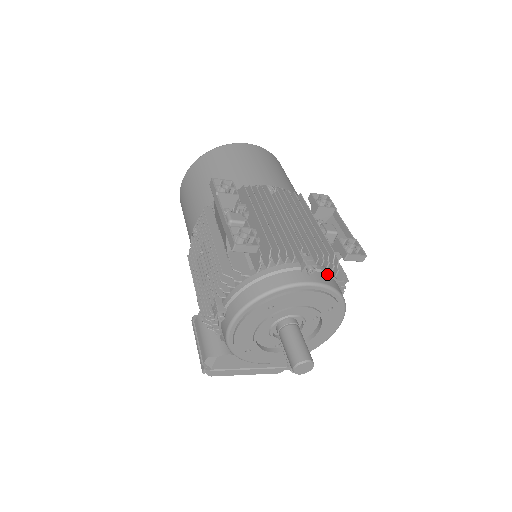
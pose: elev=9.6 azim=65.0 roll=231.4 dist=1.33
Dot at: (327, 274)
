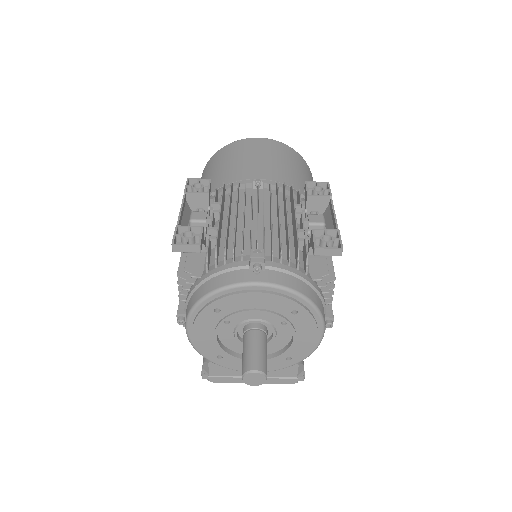
Dot at: (286, 272)
